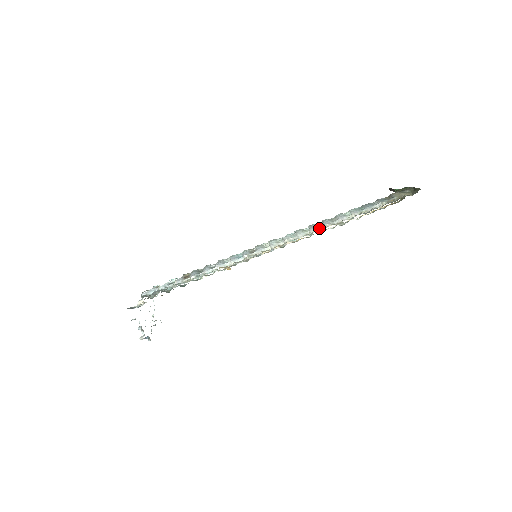
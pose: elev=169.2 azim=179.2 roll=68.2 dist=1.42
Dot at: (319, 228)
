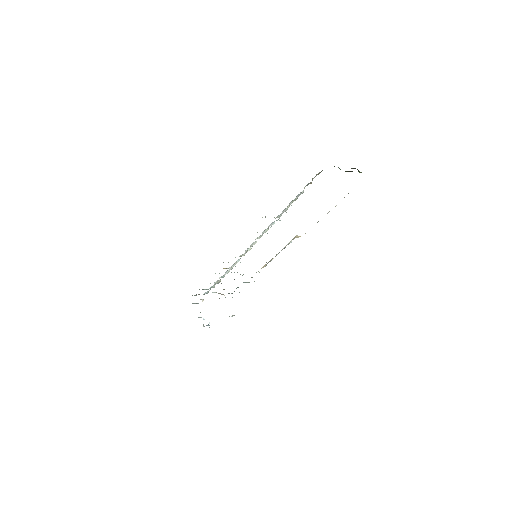
Dot at: (273, 223)
